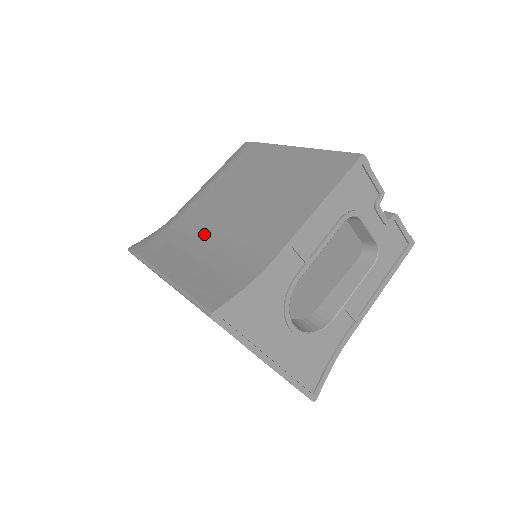
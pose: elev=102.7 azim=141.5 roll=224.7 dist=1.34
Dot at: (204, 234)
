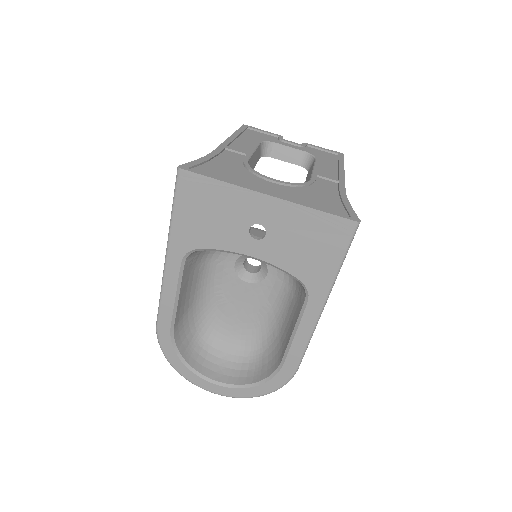
Dot at: occluded
